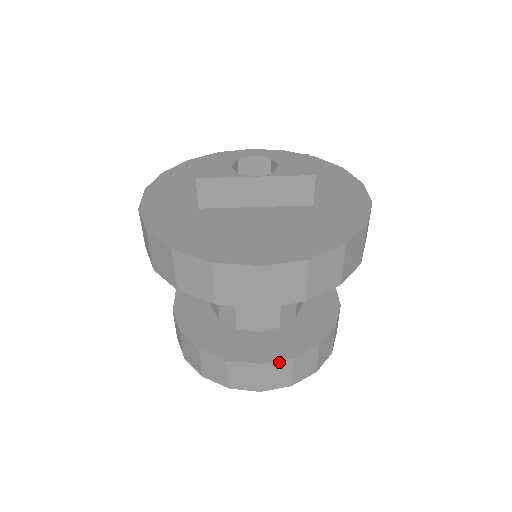
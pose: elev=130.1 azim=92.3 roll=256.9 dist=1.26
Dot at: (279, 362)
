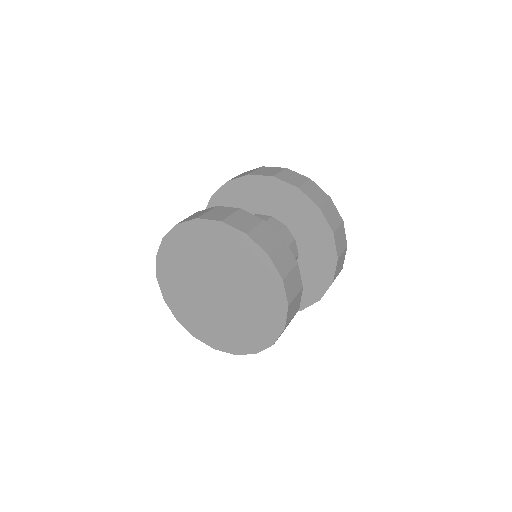
Dot at: (229, 208)
